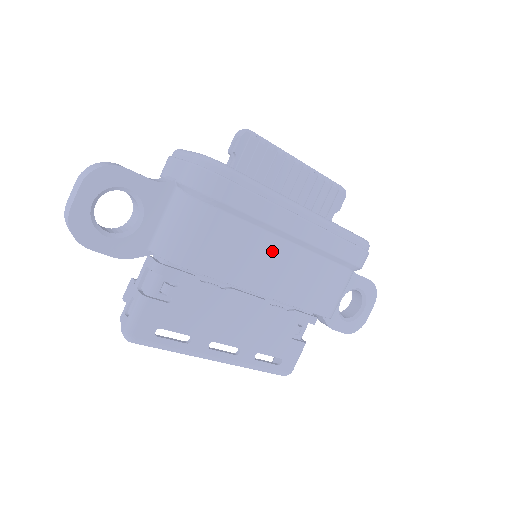
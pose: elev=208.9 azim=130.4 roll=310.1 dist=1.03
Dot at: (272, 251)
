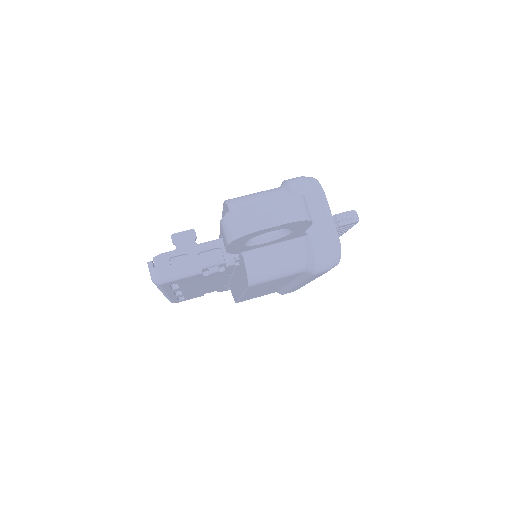
Dot at: (278, 285)
